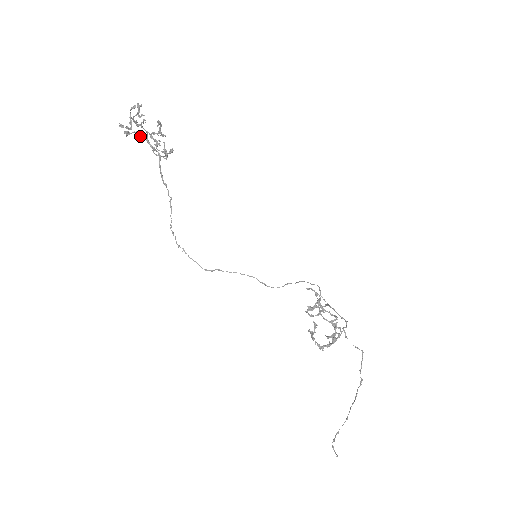
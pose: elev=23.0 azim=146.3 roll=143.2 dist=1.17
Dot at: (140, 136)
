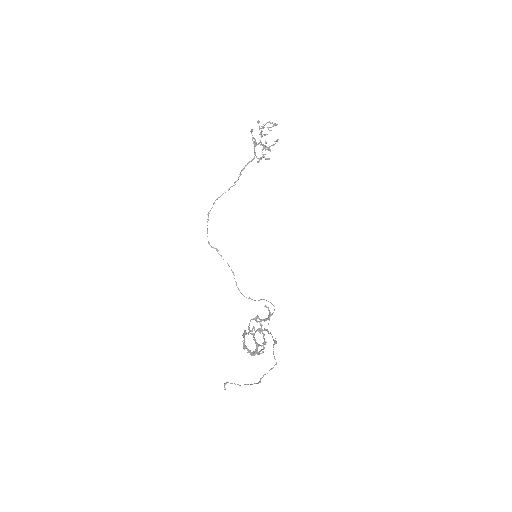
Dot at: (254, 141)
